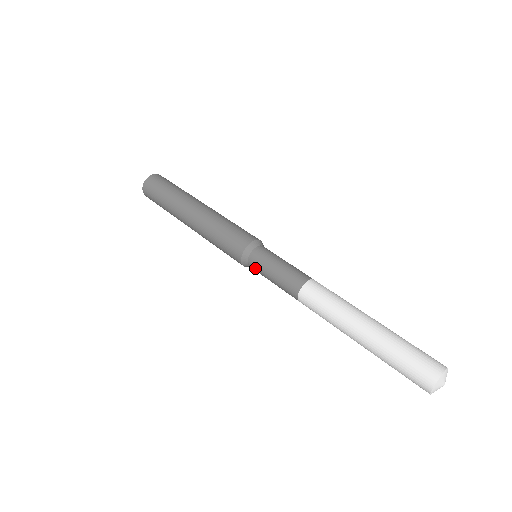
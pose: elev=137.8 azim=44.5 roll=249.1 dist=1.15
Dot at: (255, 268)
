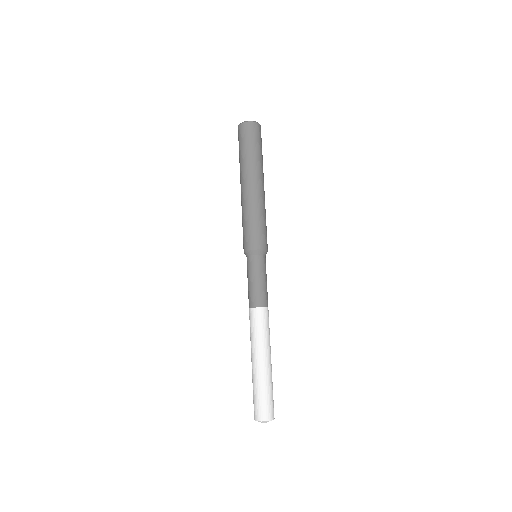
Dot at: (247, 265)
